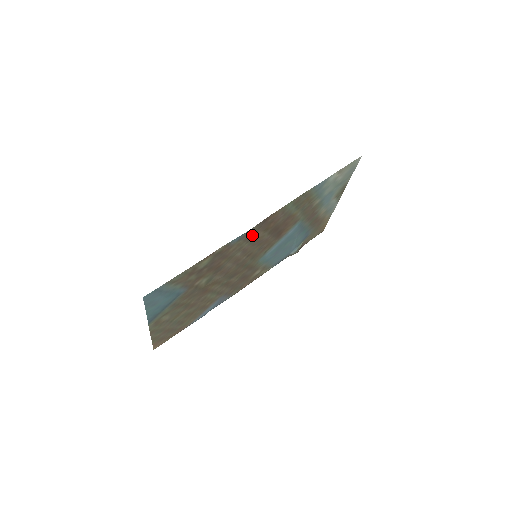
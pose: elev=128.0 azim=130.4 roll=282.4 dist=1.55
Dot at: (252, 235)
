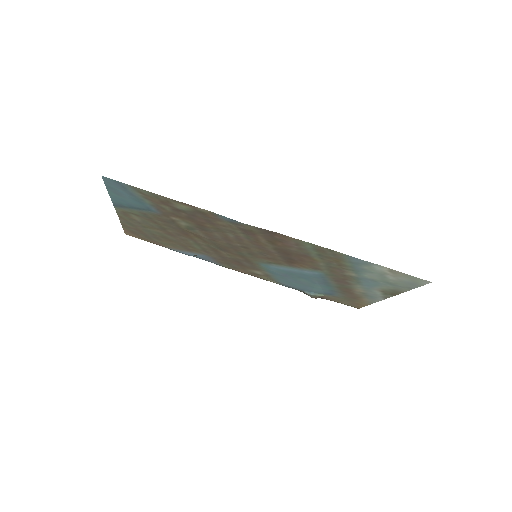
Dot at: (251, 232)
